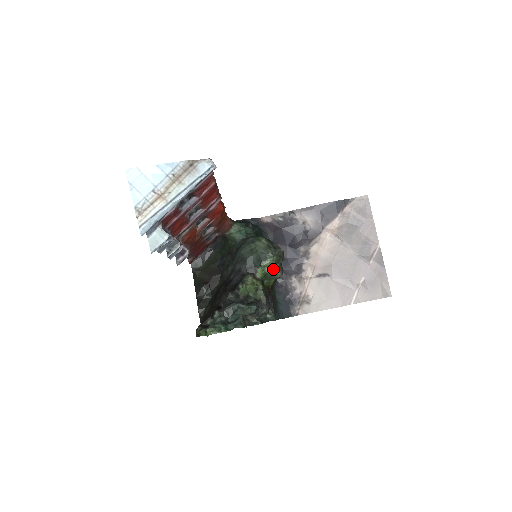
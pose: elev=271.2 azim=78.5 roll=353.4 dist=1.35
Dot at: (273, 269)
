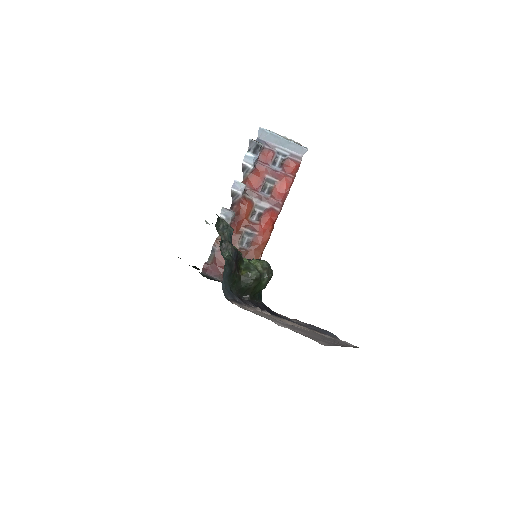
Dot at: (256, 267)
